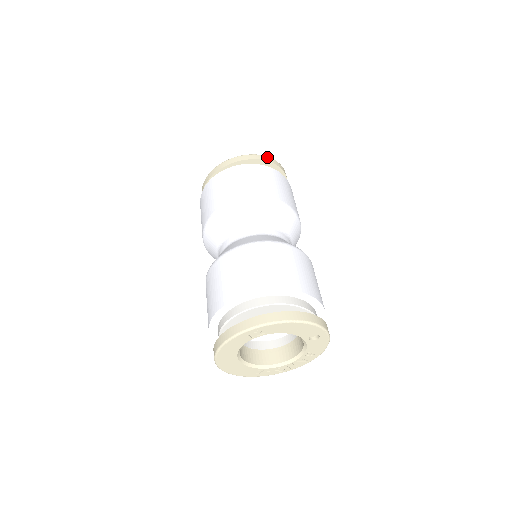
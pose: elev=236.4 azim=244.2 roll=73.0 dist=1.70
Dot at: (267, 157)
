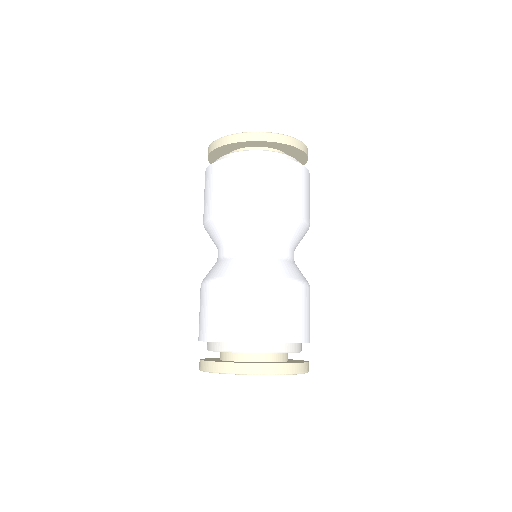
Dot at: (298, 141)
